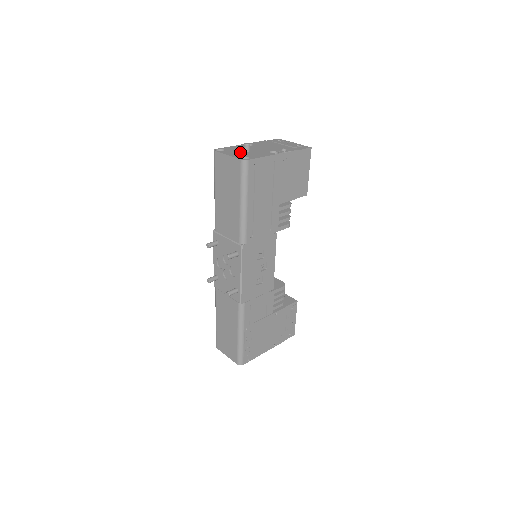
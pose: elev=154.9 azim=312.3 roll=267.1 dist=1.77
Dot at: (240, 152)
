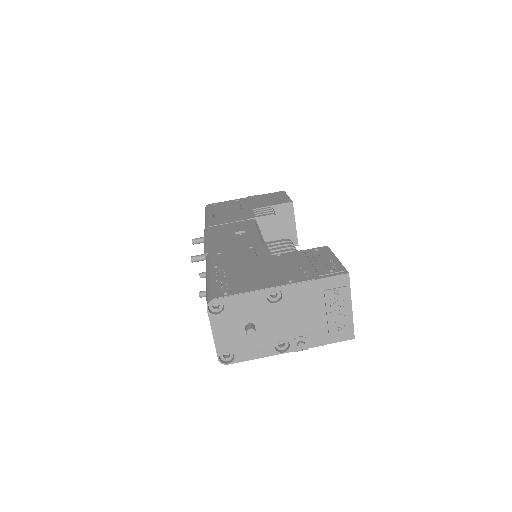
Dot at: (237, 330)
